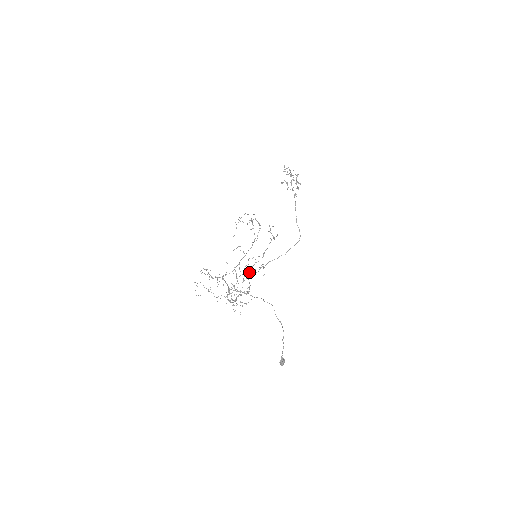
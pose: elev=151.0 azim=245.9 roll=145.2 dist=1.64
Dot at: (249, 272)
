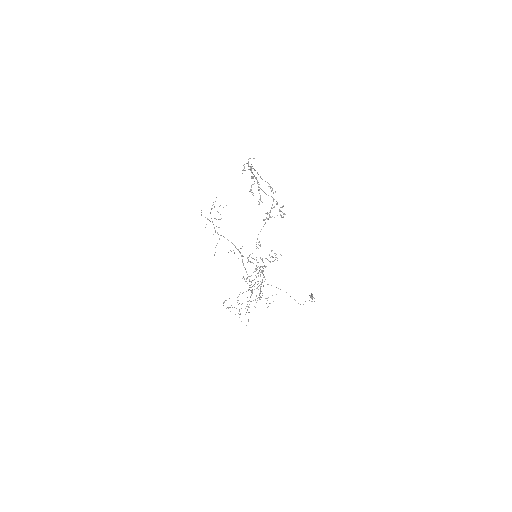
Dot at: occluded
